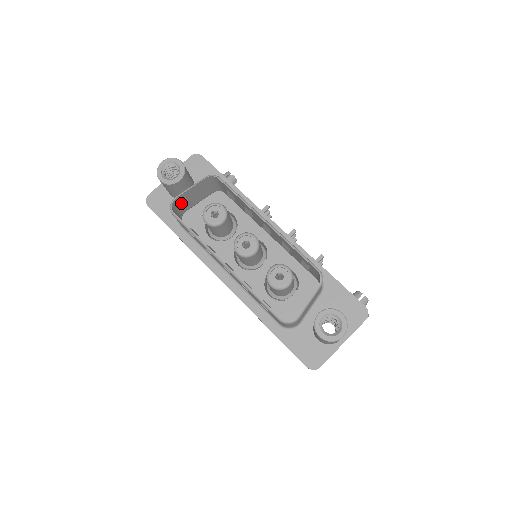
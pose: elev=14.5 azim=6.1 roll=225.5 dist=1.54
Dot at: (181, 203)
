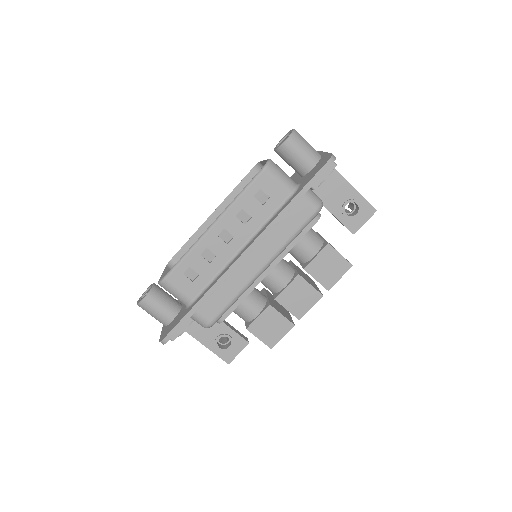
Dot at: occluded
